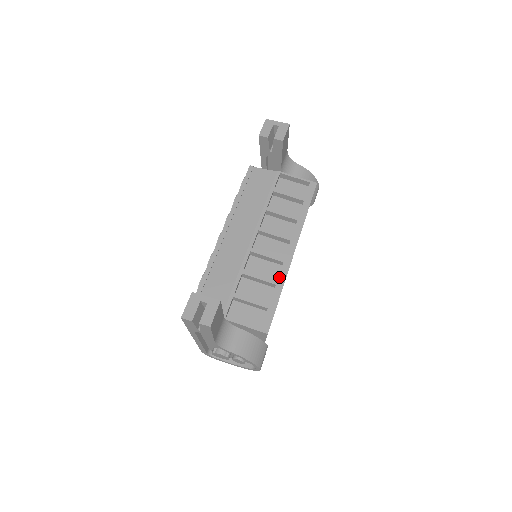
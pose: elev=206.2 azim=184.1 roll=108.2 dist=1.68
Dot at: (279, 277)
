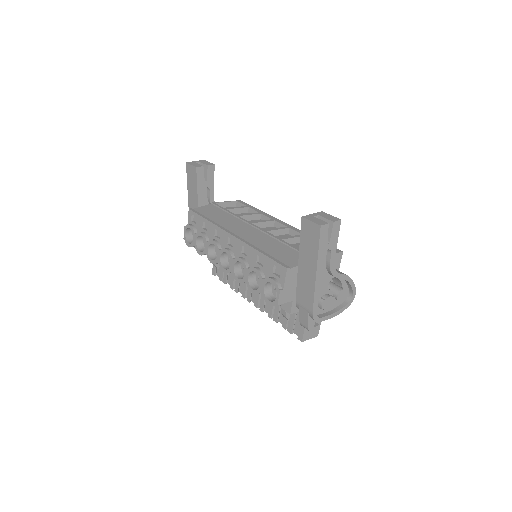
Dot at: occluded
